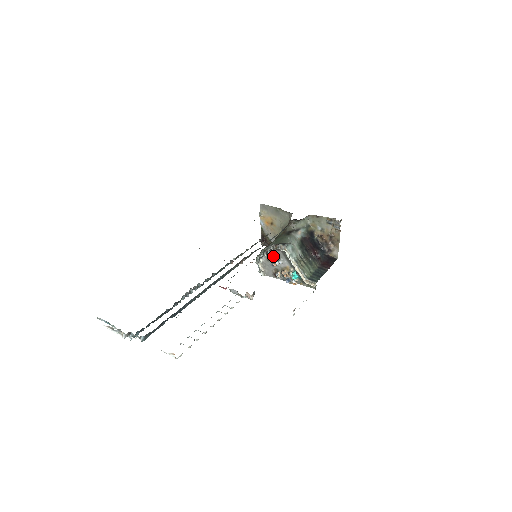
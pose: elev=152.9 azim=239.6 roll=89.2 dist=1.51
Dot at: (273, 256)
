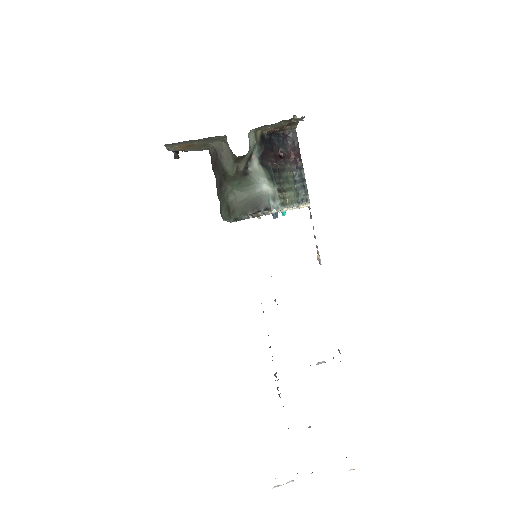
Dot at: occluded
